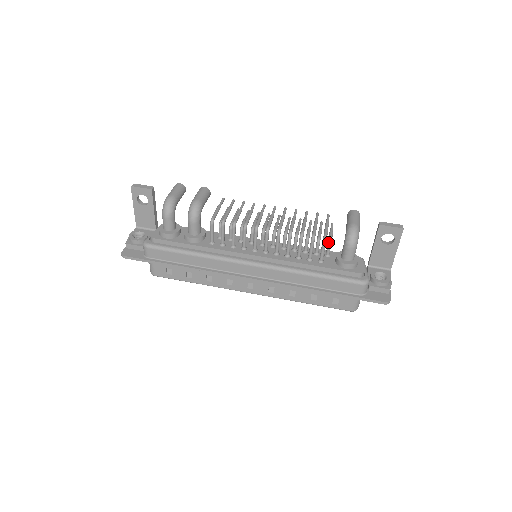
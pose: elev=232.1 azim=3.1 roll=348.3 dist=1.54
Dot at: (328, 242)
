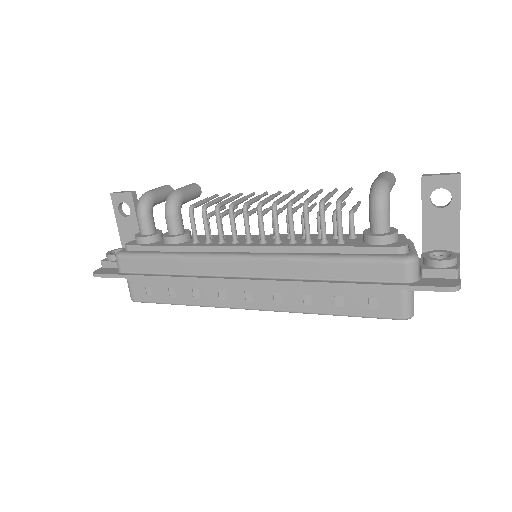
Dot at: occluded
